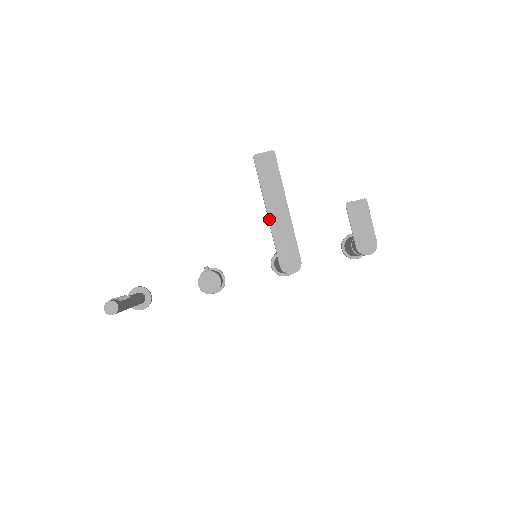
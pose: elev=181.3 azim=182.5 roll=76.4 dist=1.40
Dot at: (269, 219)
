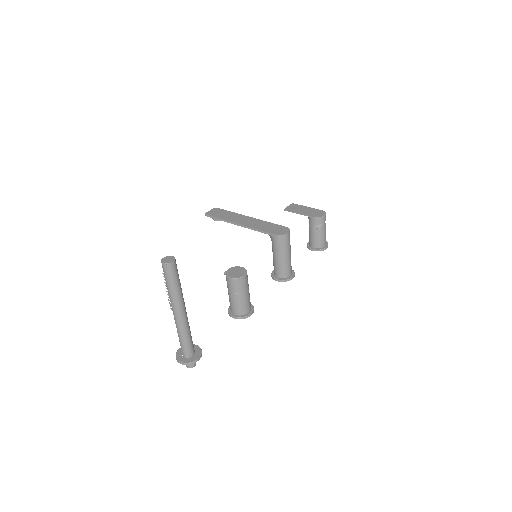
Dot at: (243, 225)
